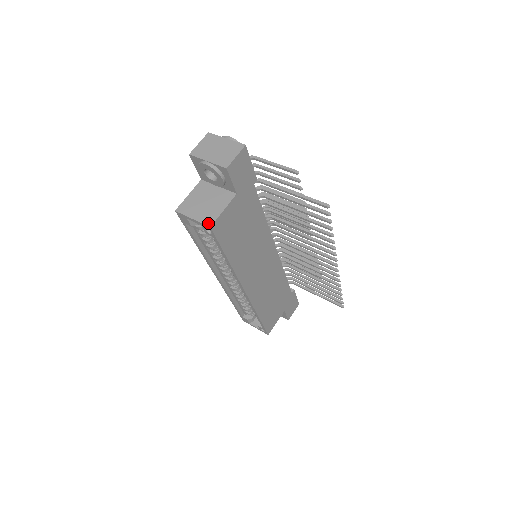
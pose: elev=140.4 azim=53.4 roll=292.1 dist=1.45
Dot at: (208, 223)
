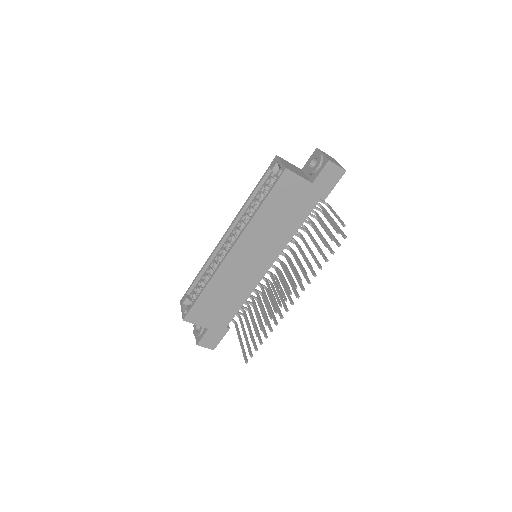
Dot at: (287, 167)
